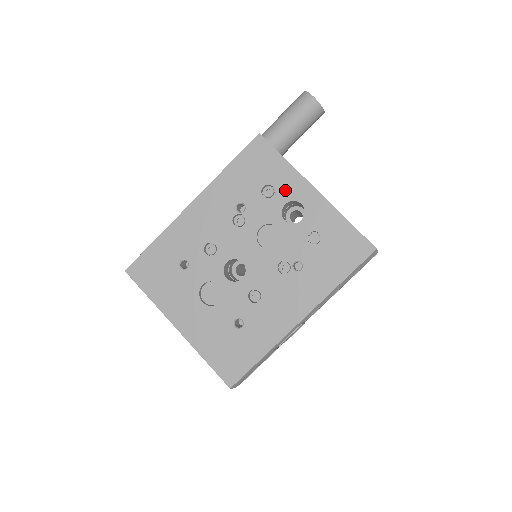
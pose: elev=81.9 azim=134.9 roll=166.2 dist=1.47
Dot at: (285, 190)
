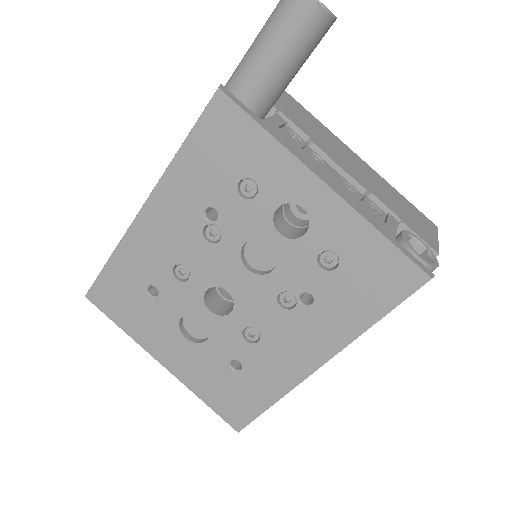
Dot at: (274, 186)
